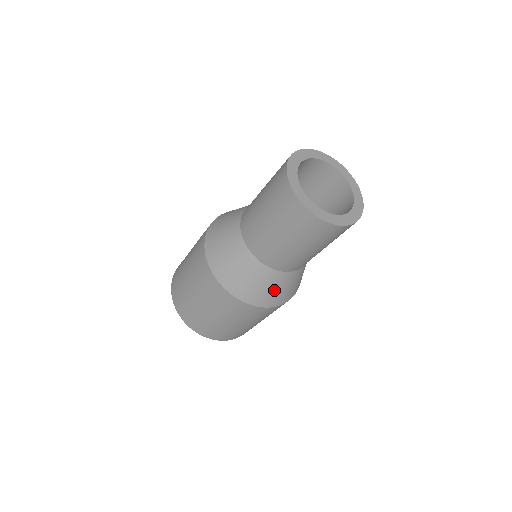
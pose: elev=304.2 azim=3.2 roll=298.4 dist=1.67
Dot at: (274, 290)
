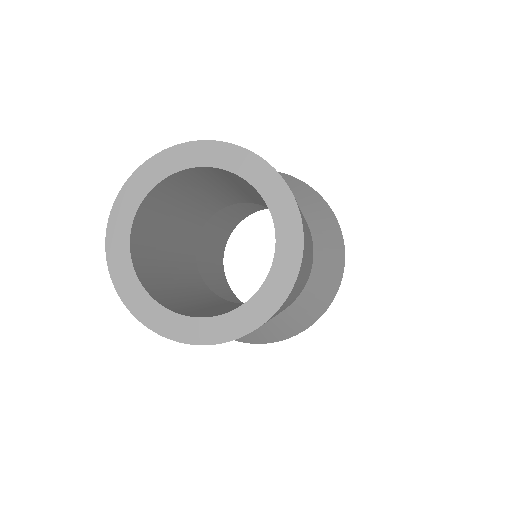
Dot at: occluded
